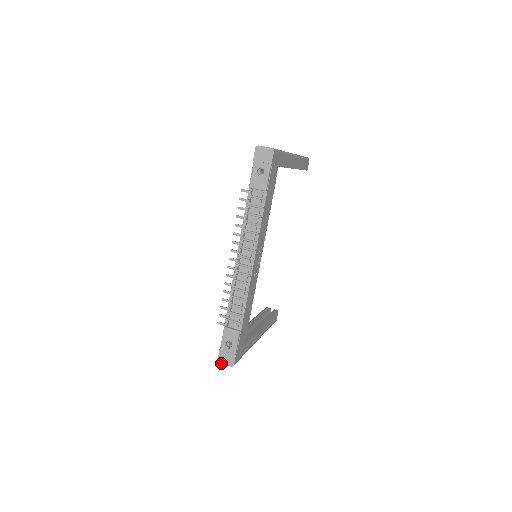
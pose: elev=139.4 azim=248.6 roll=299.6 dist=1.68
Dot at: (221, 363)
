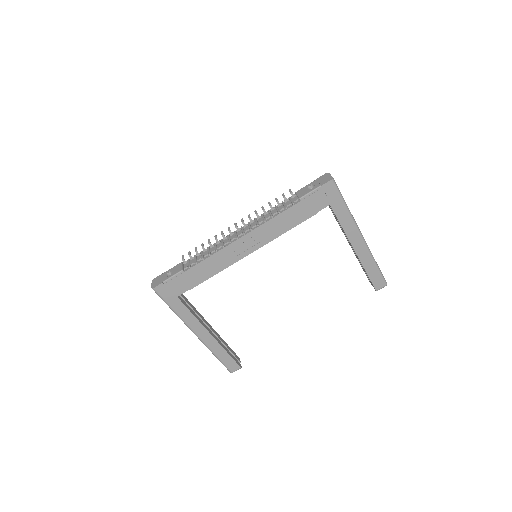
Dot at: (152, 282)
